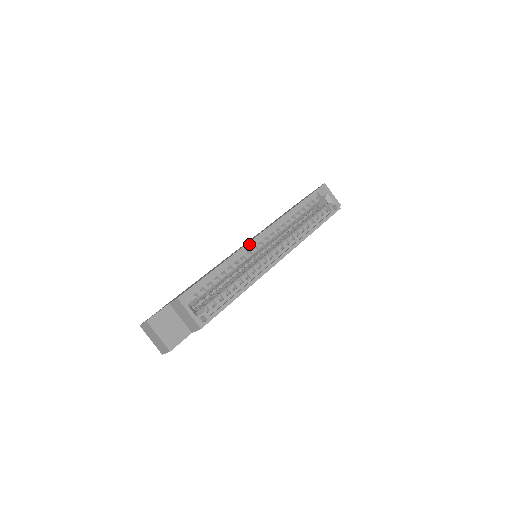
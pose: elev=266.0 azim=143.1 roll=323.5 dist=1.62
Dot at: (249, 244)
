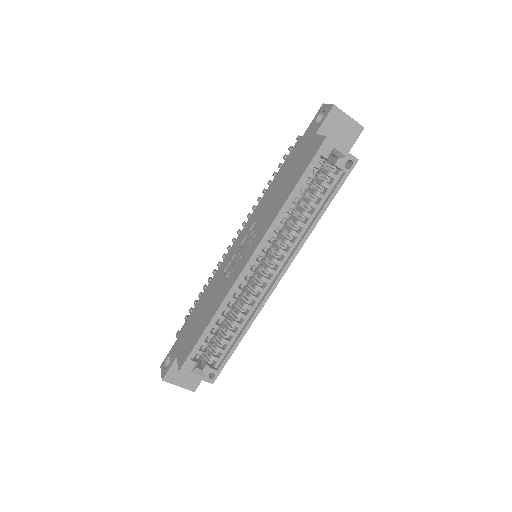
Dot at: (238, 281)
